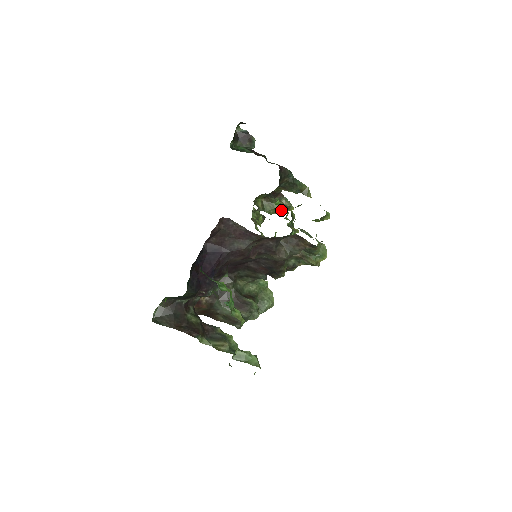
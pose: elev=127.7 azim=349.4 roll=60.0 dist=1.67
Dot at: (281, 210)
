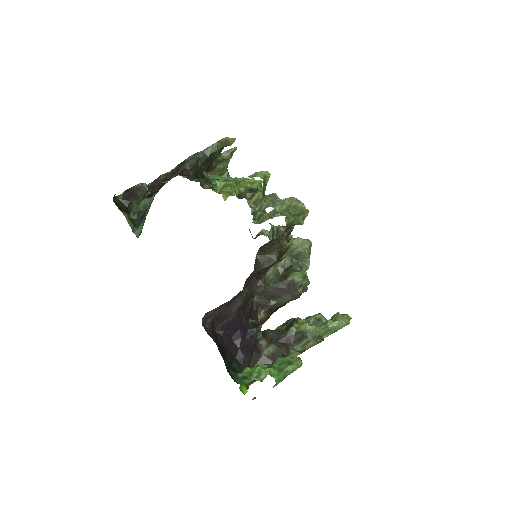
Dot at: (229, 158)
